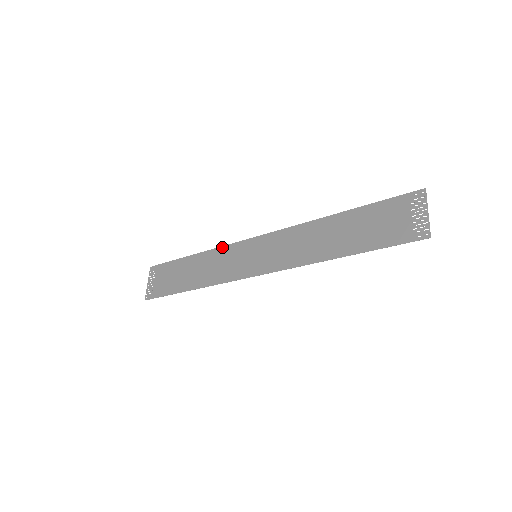
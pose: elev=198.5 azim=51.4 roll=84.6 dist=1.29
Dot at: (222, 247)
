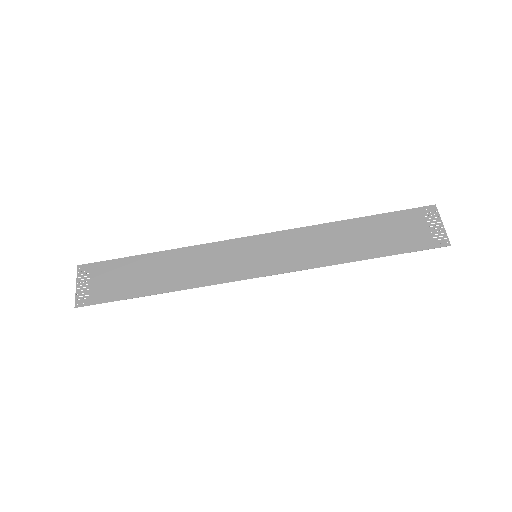
Dot at: (203, 245)
